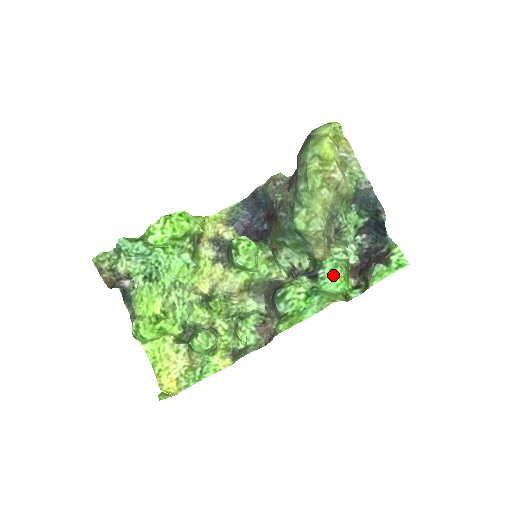
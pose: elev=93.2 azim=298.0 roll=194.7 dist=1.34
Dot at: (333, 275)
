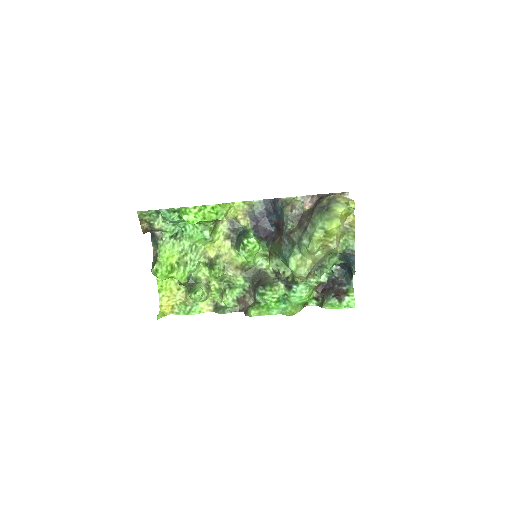
Dot at: (302, 294)
